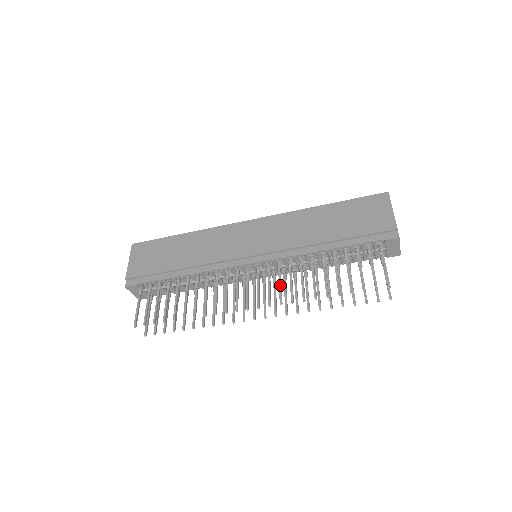
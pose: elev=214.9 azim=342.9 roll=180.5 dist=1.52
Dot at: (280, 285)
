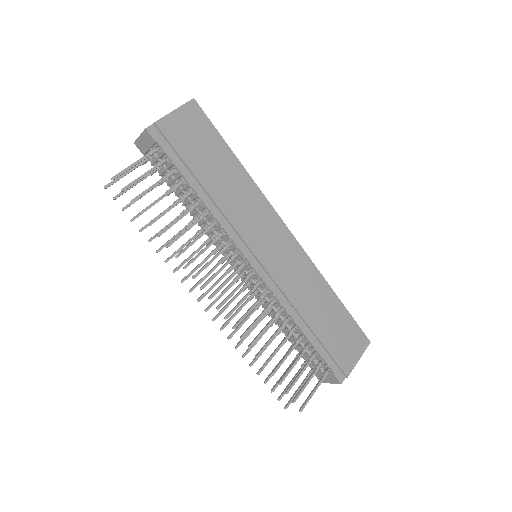
Dot at: (249, 312)
